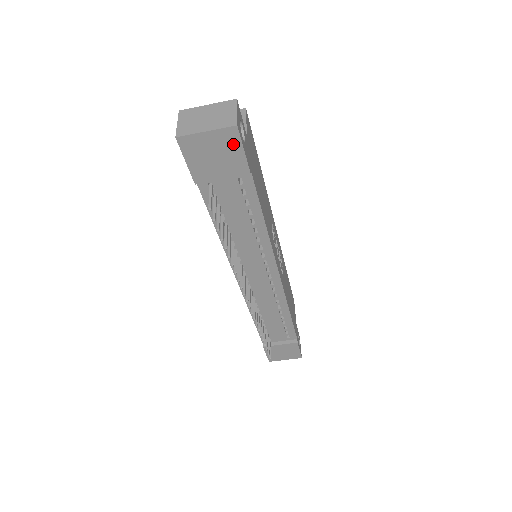
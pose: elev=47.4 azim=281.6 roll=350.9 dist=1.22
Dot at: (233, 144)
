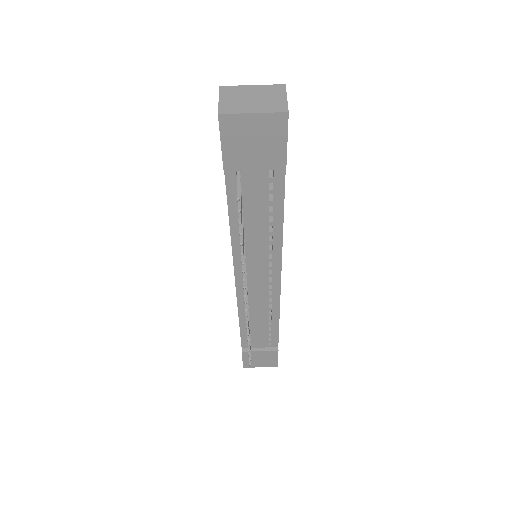
Dot at: (278, 132)
